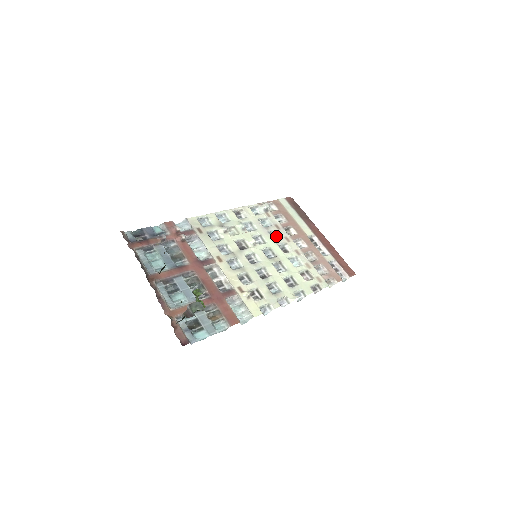
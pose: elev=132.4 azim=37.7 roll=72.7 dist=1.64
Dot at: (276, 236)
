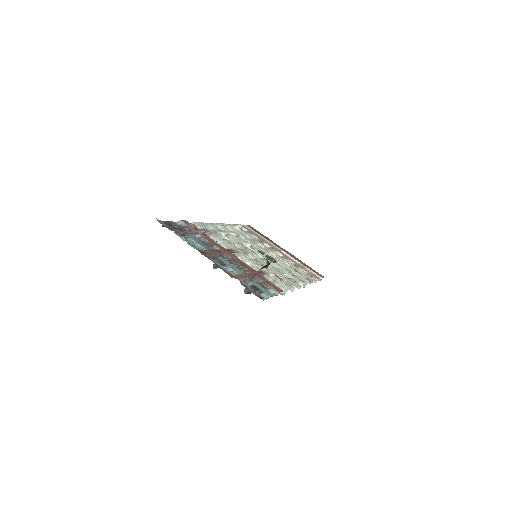
Dot at: occluded
